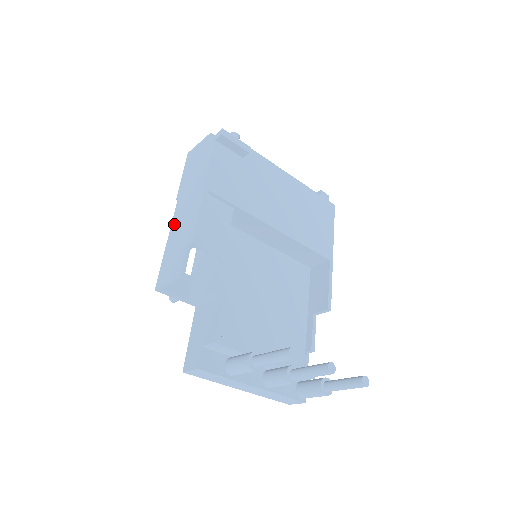
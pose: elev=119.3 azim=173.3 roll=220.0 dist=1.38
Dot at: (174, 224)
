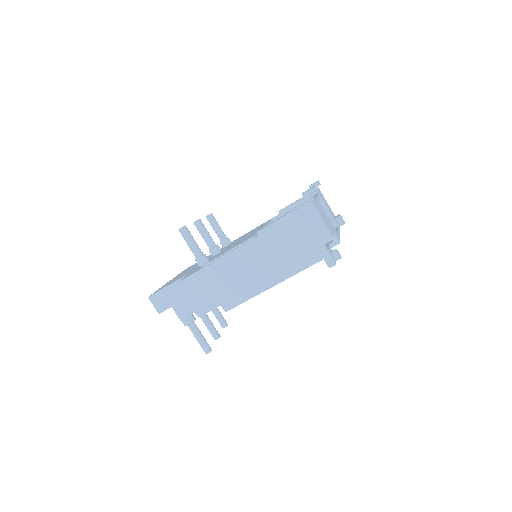
Dot at: (233, 258)
